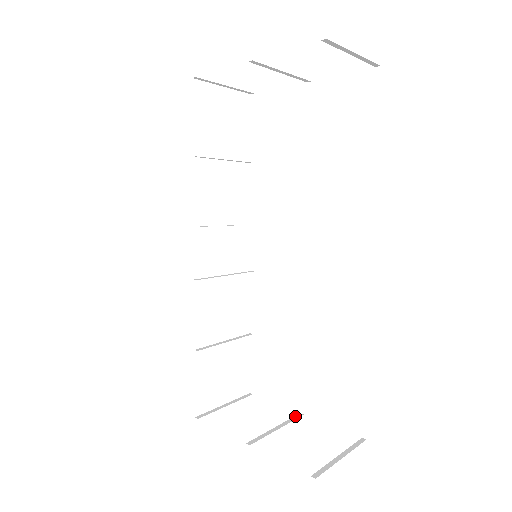
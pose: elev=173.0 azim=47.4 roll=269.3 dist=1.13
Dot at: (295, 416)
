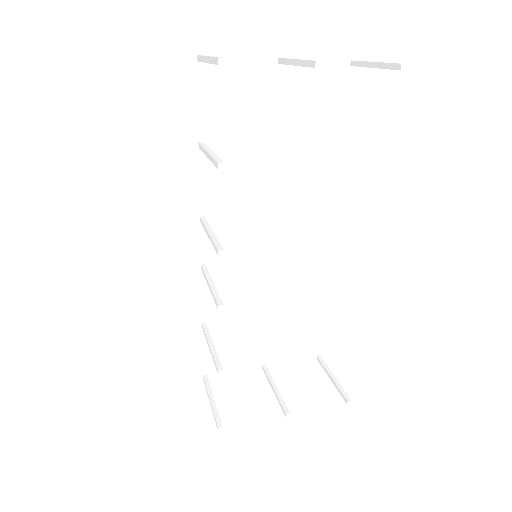
Dot at: (265, 370)
